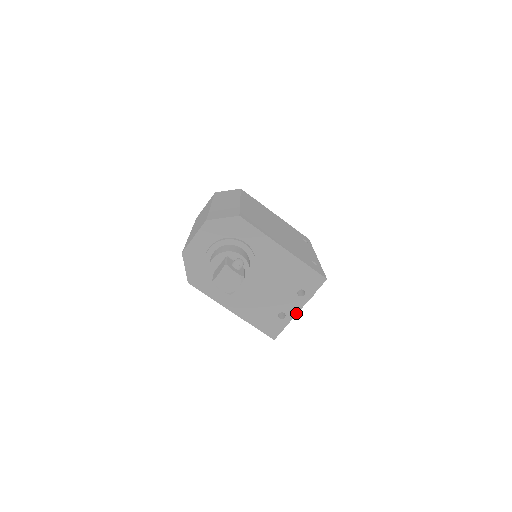
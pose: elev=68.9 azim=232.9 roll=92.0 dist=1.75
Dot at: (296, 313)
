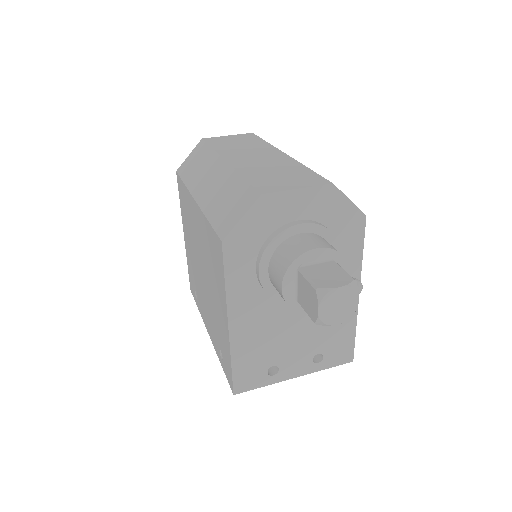
Dot at: (289, 378)
